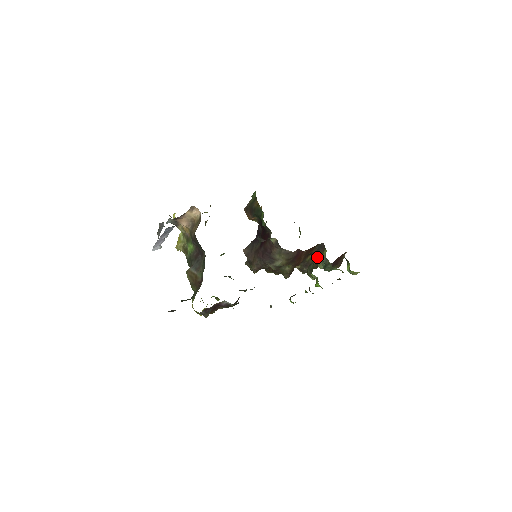
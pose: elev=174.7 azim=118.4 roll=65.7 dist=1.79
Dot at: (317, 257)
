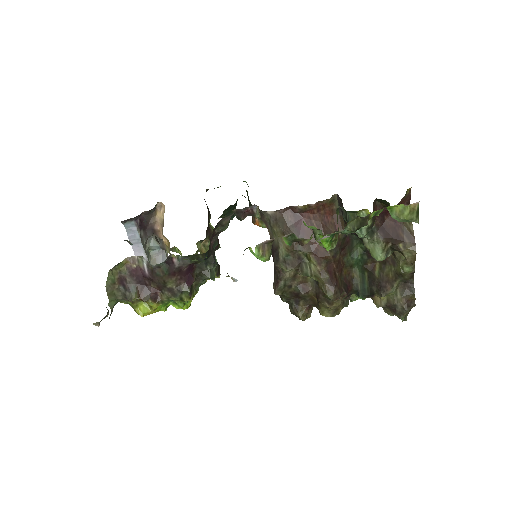
Dot at: (358, 237)
